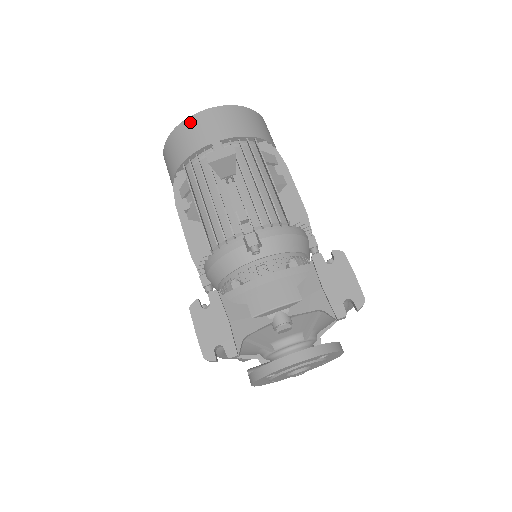
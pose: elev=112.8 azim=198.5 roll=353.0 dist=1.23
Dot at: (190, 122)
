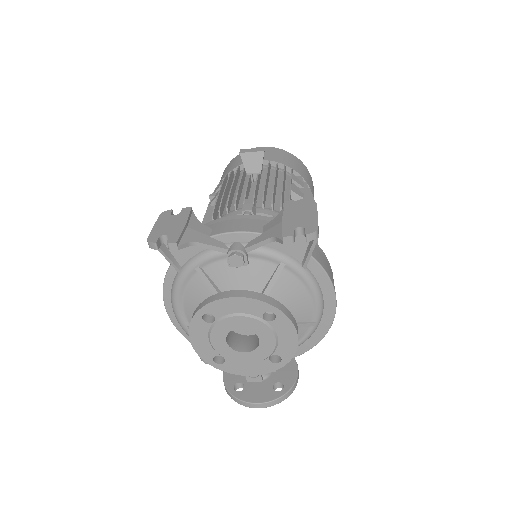
Dot at: occluded
